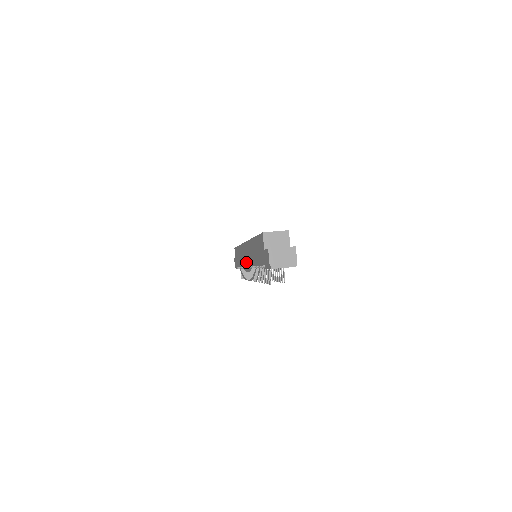
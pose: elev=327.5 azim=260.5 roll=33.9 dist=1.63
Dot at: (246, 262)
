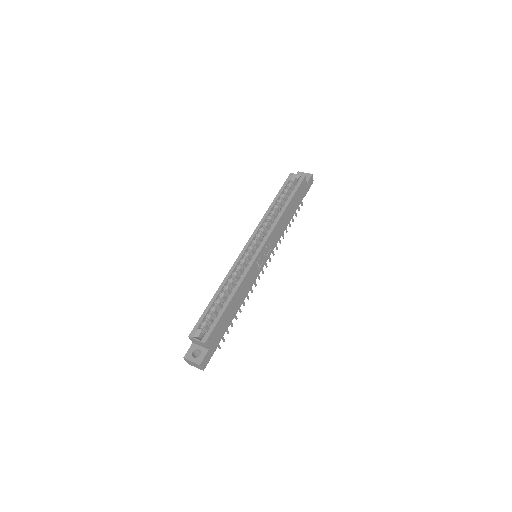
Dot at: occluded
